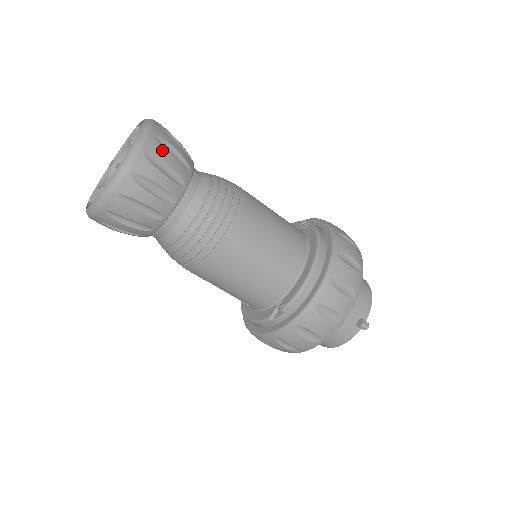
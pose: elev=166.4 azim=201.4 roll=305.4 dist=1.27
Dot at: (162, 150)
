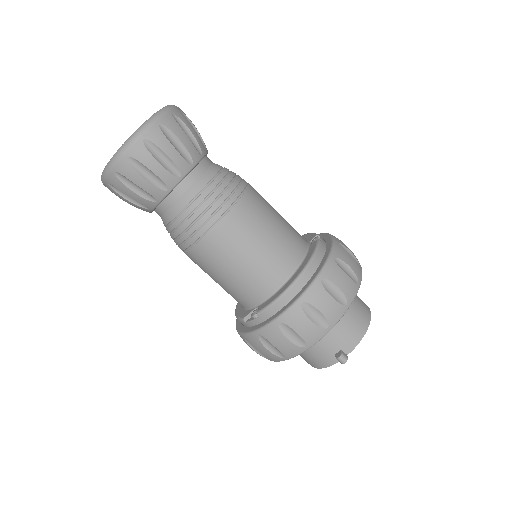
Dot at: (163, 140)
